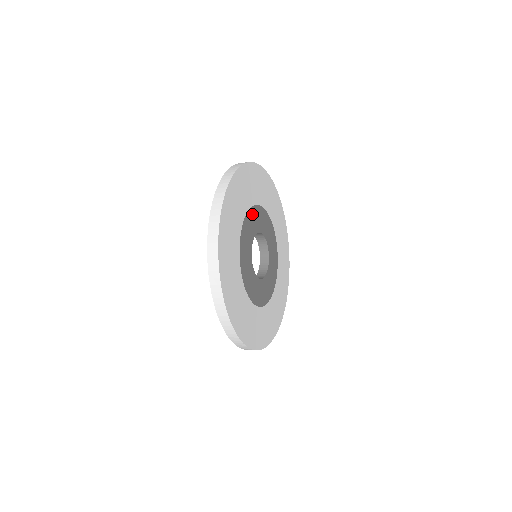
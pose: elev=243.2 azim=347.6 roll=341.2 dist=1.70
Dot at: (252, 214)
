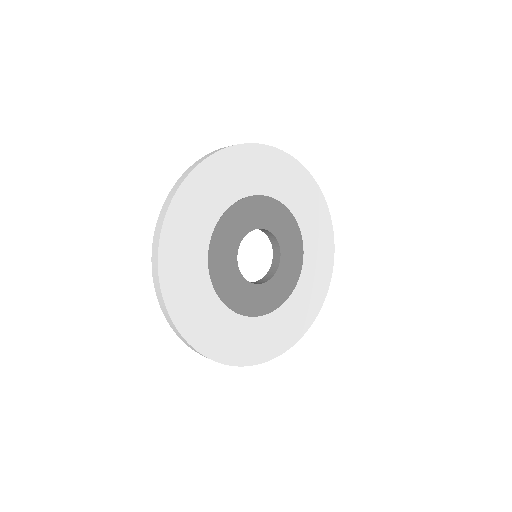
Dot at: (274, 207)
